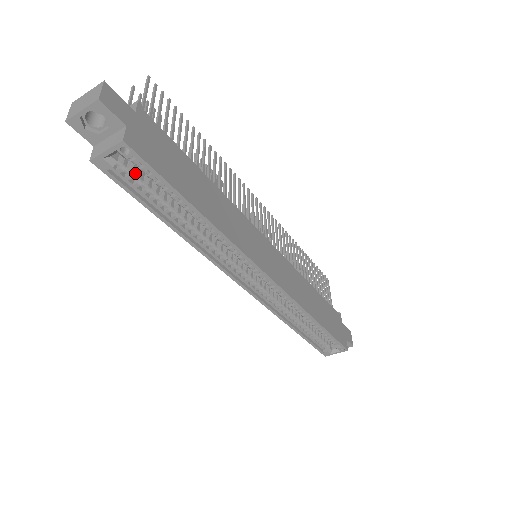
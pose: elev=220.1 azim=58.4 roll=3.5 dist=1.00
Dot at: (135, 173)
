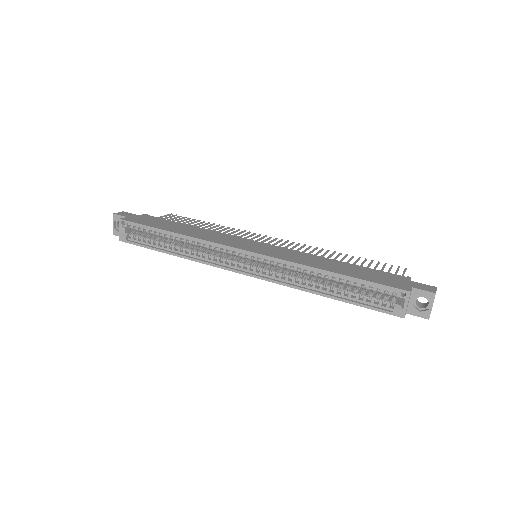
Dot at: (140, 236)
